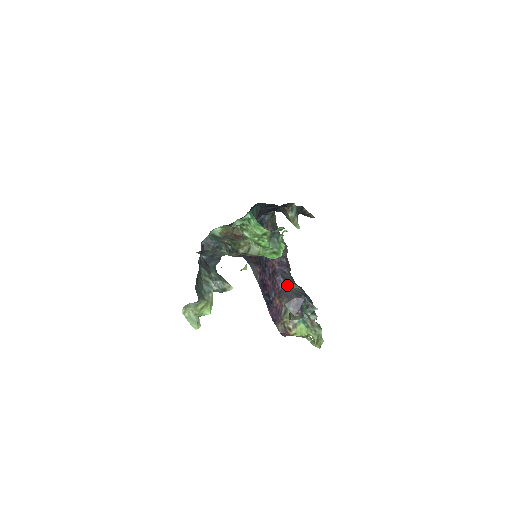
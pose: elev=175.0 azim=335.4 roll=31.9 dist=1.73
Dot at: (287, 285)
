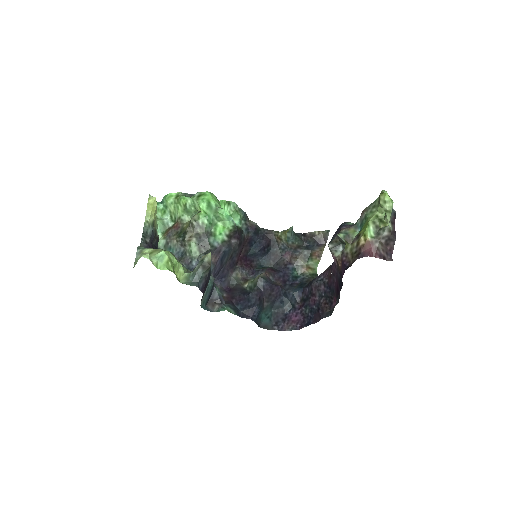
Dot at: occluded
